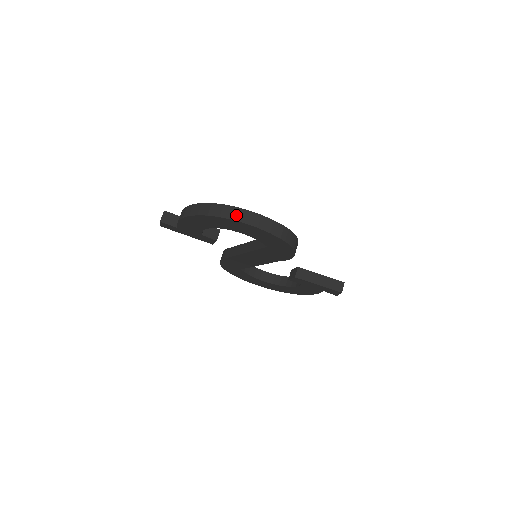
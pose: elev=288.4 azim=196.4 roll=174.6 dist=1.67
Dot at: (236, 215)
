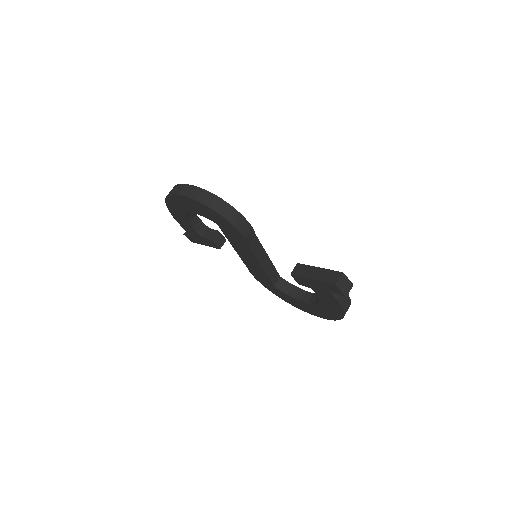
Dot at: (172, 191)
